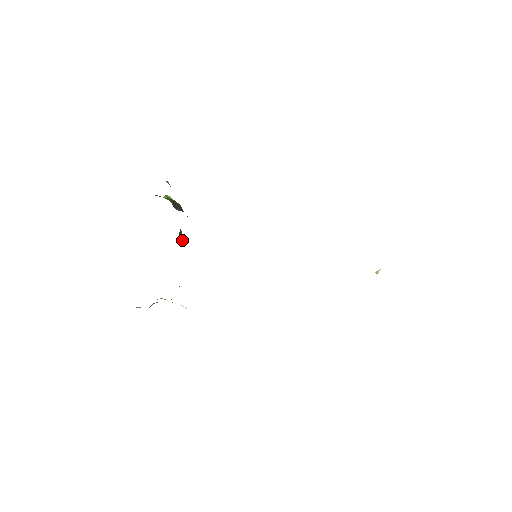
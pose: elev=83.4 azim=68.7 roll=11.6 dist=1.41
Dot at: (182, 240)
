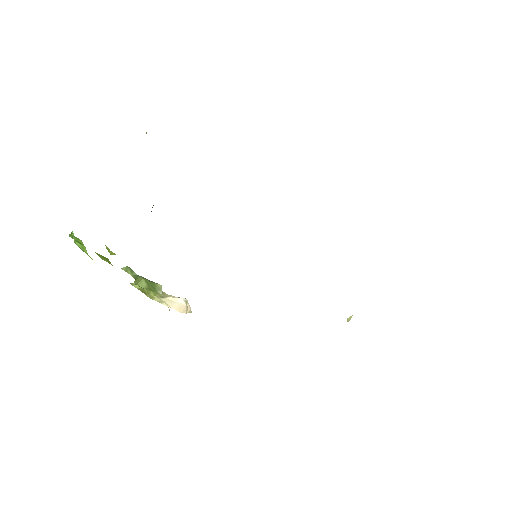
Dot at: occluded
